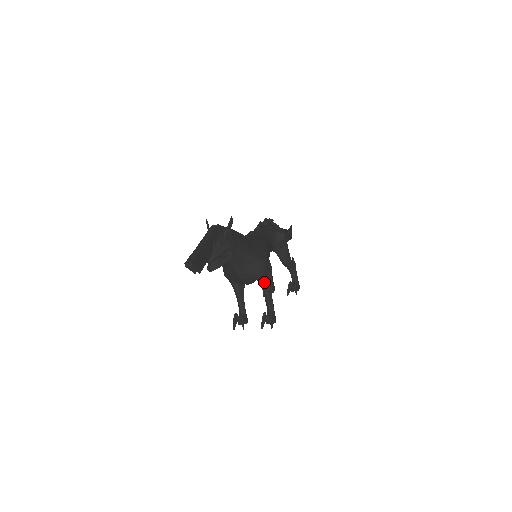
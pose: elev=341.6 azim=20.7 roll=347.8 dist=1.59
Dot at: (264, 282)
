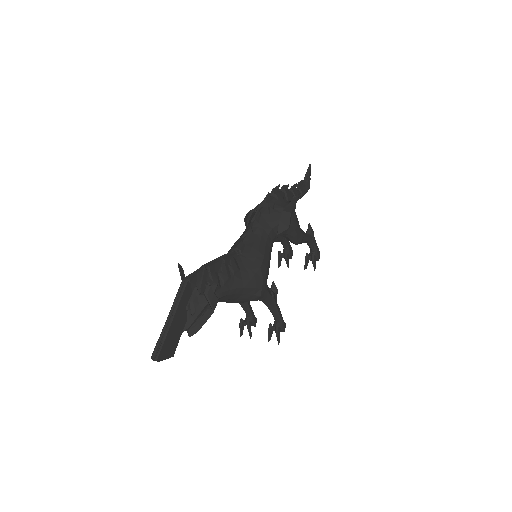
Dot at: (264, 300)
